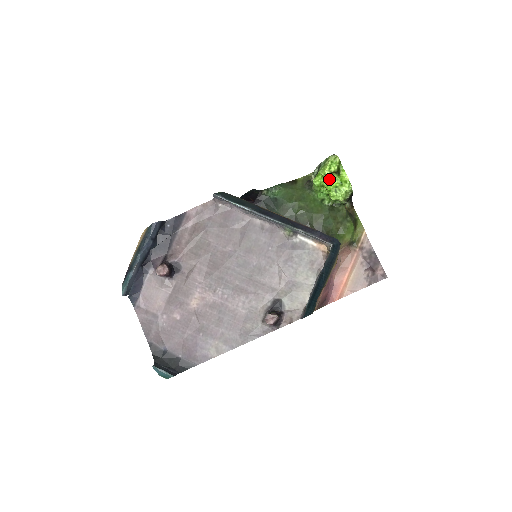
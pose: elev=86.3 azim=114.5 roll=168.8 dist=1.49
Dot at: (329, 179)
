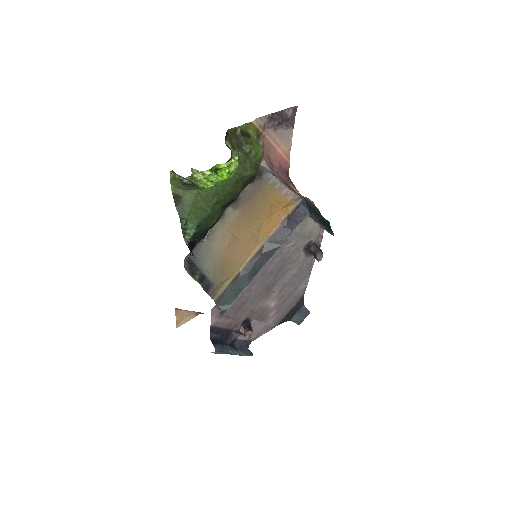
Dot at: occluded
